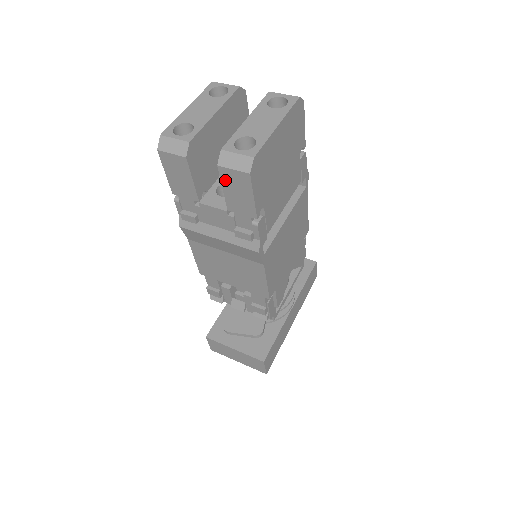
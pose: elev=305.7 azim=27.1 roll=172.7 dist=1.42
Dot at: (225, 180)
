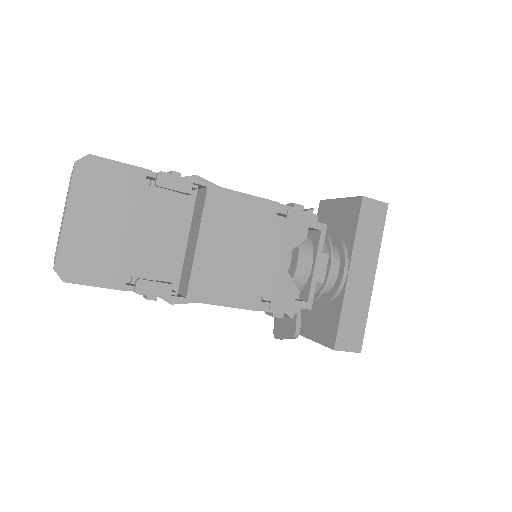
Dot at: occluded
